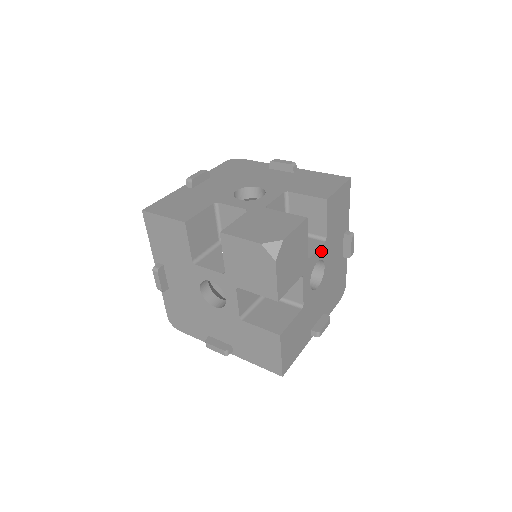
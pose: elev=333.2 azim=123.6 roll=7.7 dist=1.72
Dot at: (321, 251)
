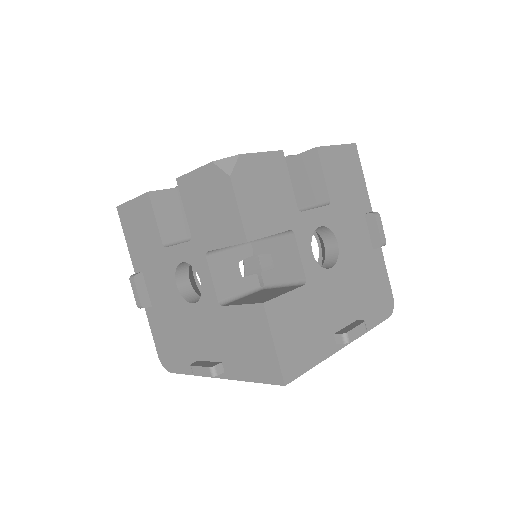
Dot at: (324, 215)
